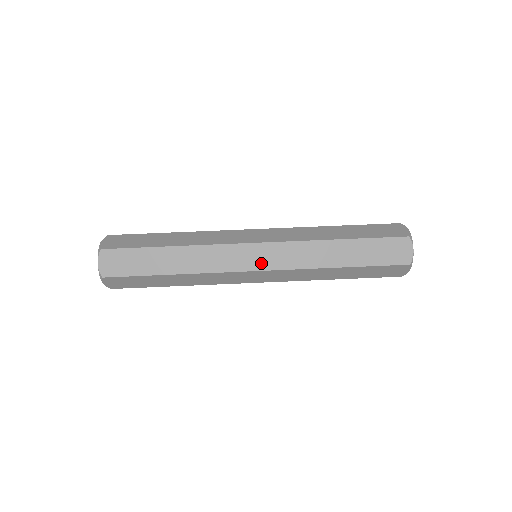
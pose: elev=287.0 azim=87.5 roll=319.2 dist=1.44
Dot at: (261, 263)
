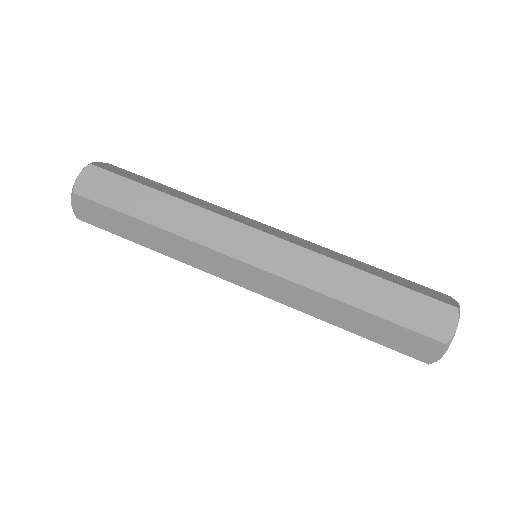
Dot at: (249, 283)
